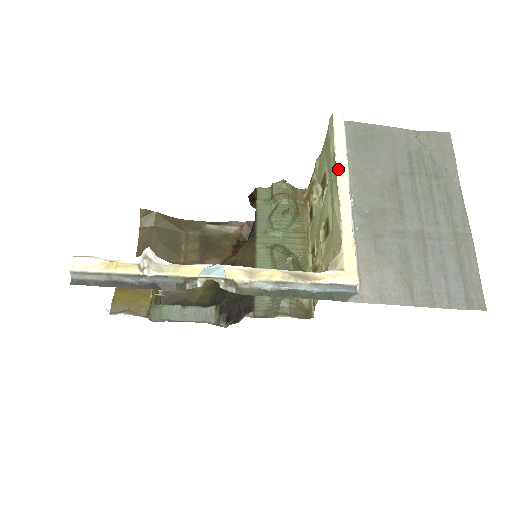
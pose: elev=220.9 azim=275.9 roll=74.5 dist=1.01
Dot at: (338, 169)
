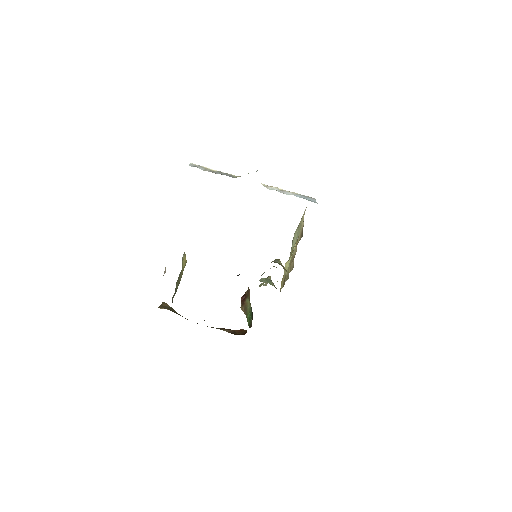
Dot at: occluded
